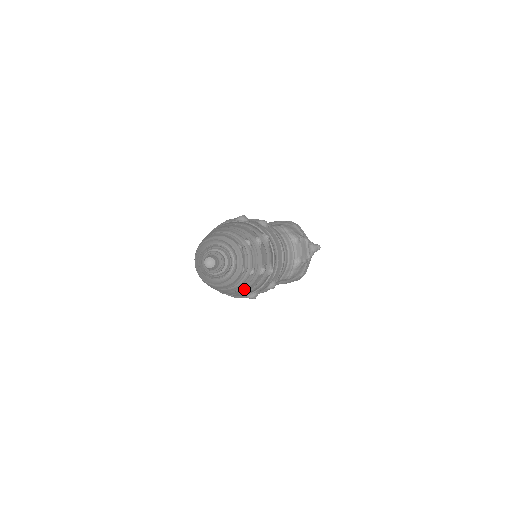
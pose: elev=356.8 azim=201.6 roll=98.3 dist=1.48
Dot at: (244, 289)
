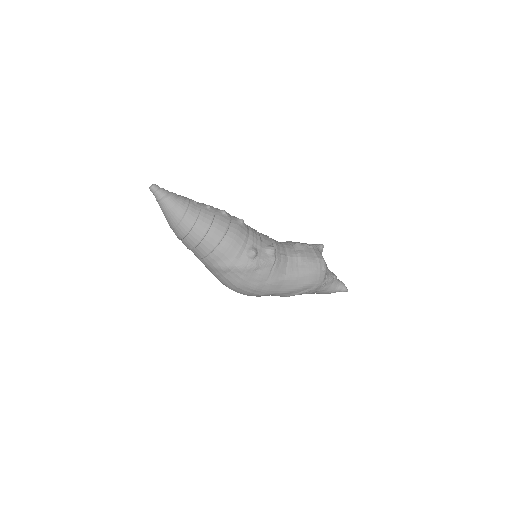
Dot at: (217, 225)
